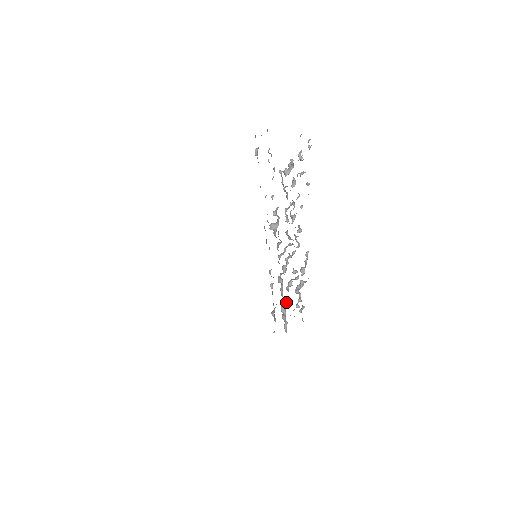
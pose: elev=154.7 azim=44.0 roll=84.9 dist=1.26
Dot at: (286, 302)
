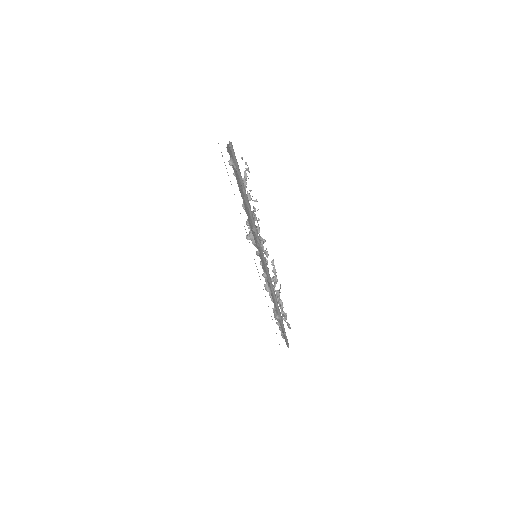
Dot at: occluded
